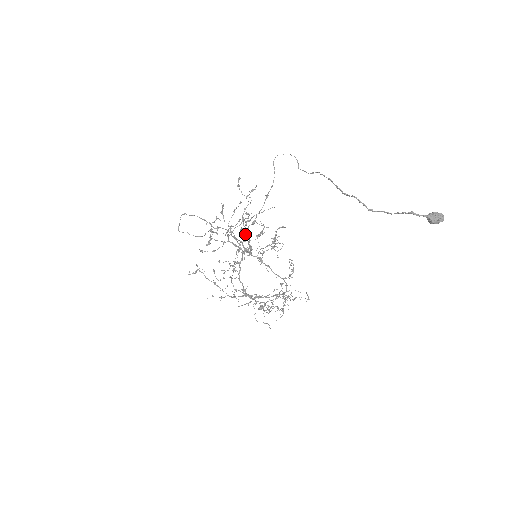
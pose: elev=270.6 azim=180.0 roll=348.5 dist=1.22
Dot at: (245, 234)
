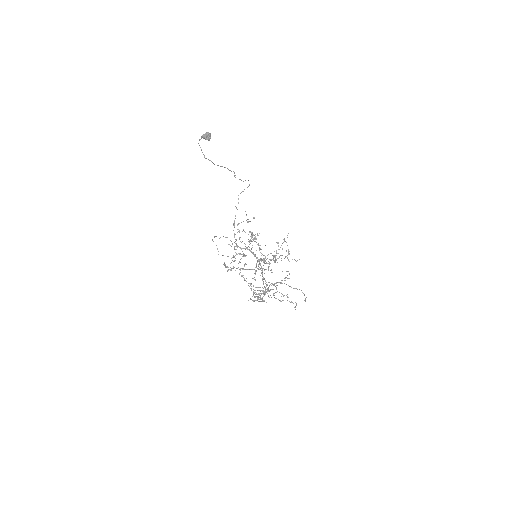
Dot at: (234, 236)
